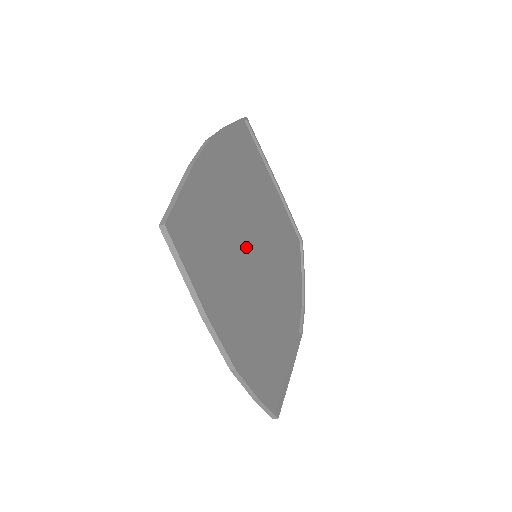
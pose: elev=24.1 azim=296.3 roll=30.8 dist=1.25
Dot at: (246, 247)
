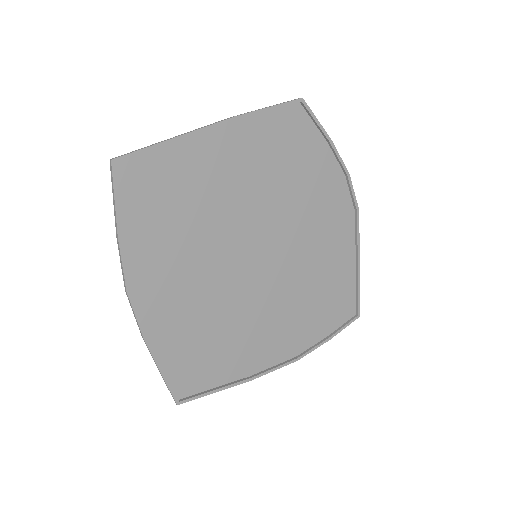
Dot at: (240, 274)
